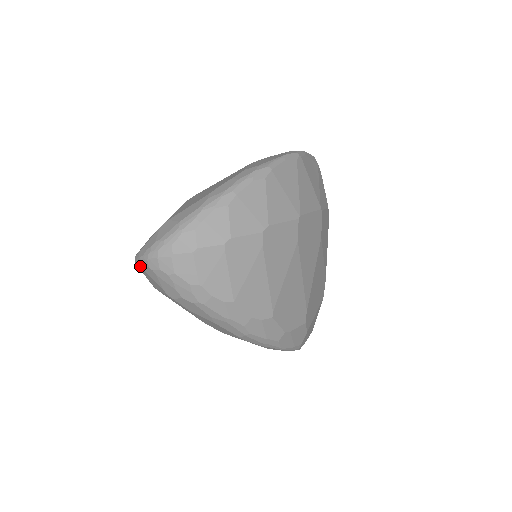
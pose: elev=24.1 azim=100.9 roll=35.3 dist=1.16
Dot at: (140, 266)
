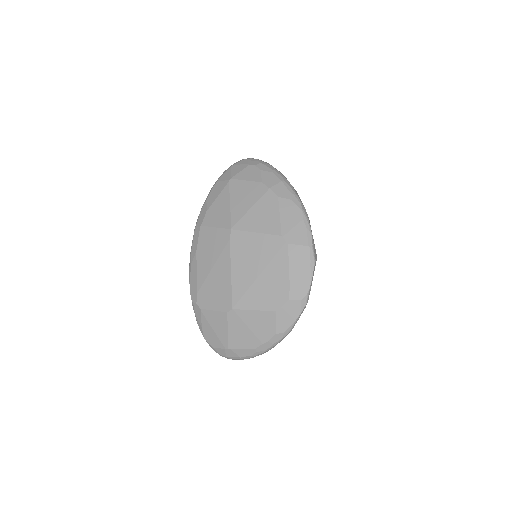
Dot at: occluded
